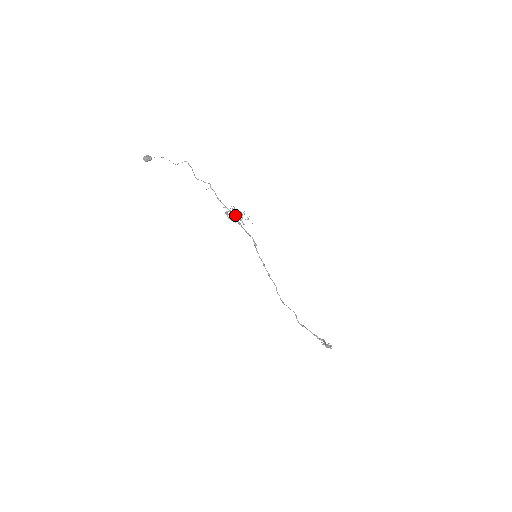
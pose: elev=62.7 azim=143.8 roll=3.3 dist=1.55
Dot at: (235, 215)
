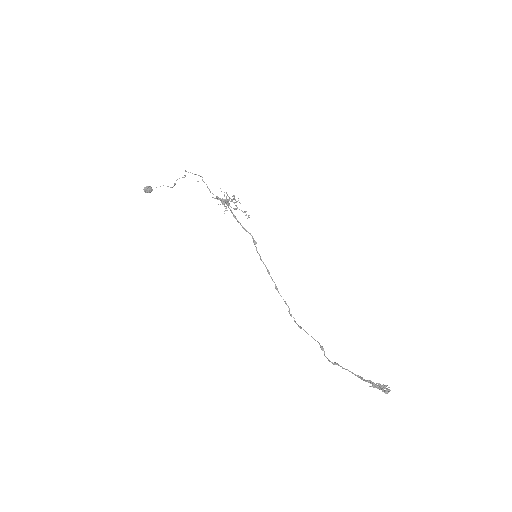
Dot at: (228, 203)
